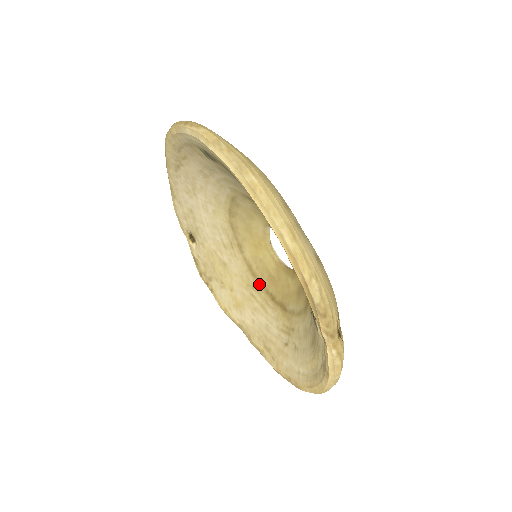
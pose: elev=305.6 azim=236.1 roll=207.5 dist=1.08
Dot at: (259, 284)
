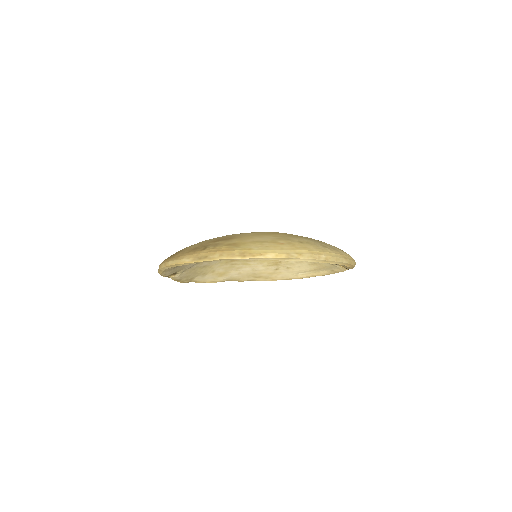
Dot at: occluded
